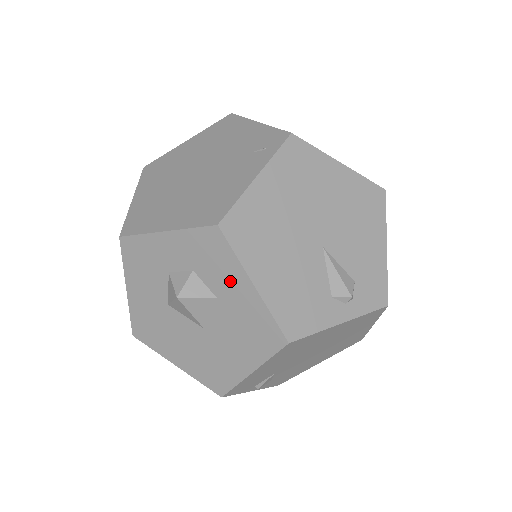
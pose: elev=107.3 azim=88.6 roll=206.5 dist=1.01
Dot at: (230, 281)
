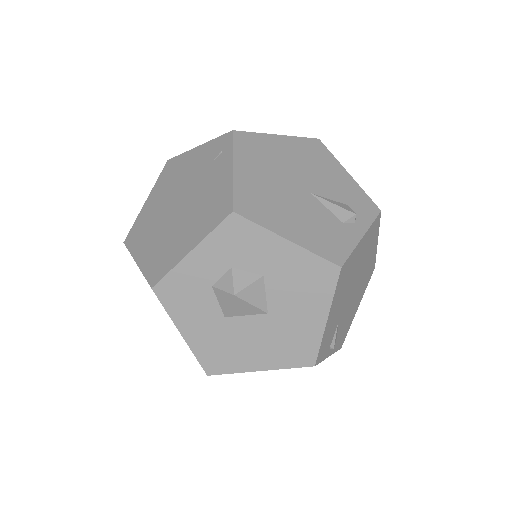
Dot at: (267, 252)
